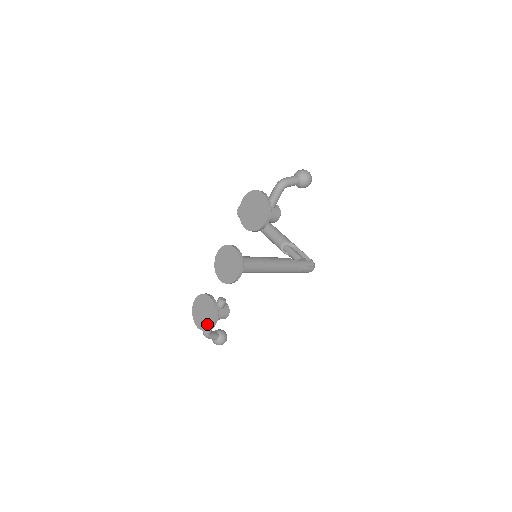
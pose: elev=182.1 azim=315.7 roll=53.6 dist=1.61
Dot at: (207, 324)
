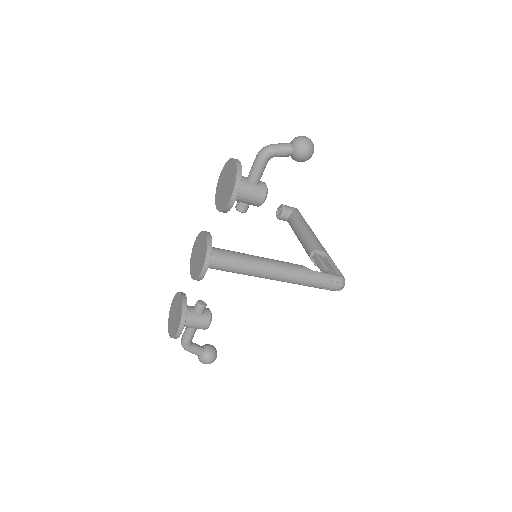
Dot at: (174, 330)
